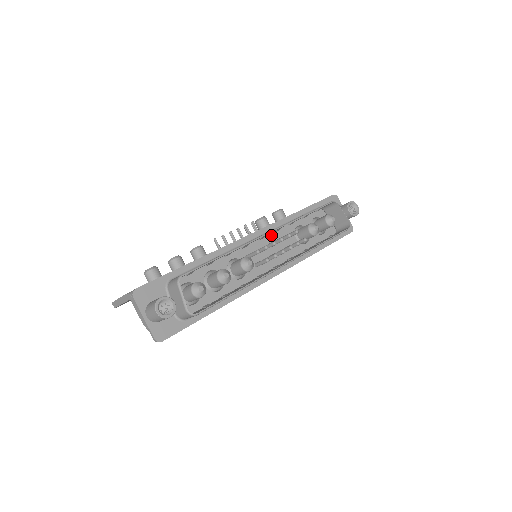
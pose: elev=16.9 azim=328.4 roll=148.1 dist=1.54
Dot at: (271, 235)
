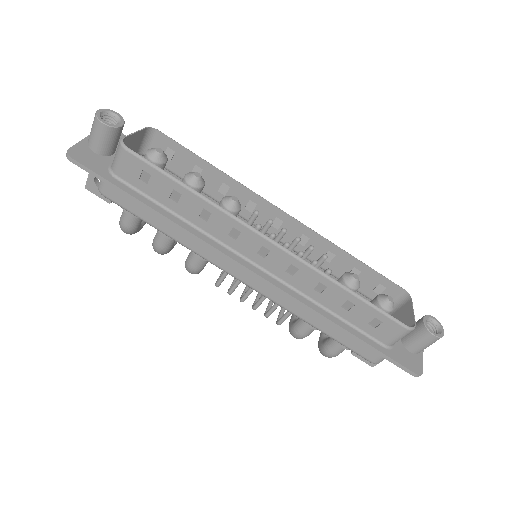
Dot at: occluded
